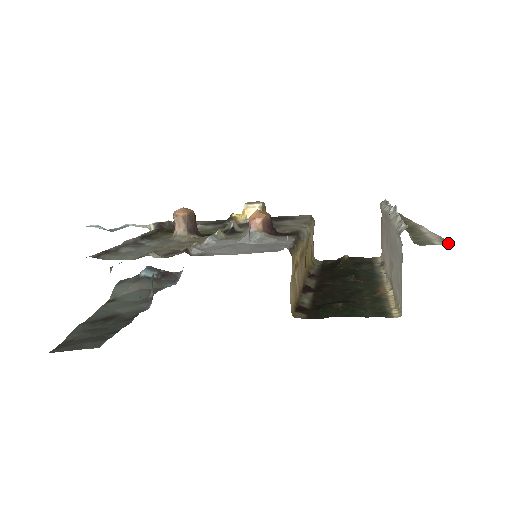
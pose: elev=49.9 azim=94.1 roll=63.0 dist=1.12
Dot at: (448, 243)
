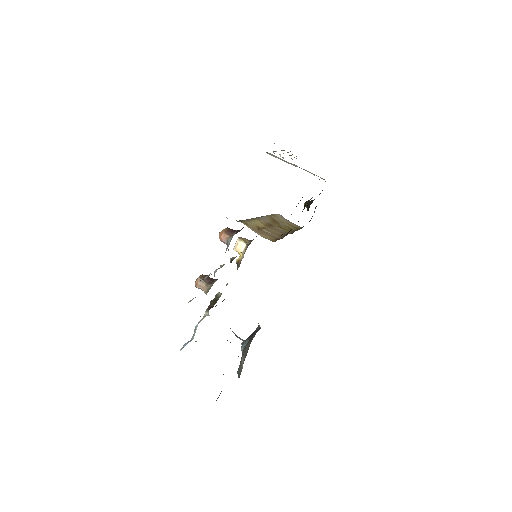
Dot at: occluded
